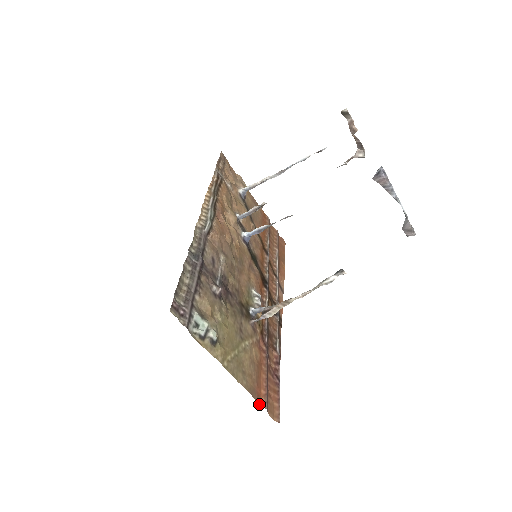
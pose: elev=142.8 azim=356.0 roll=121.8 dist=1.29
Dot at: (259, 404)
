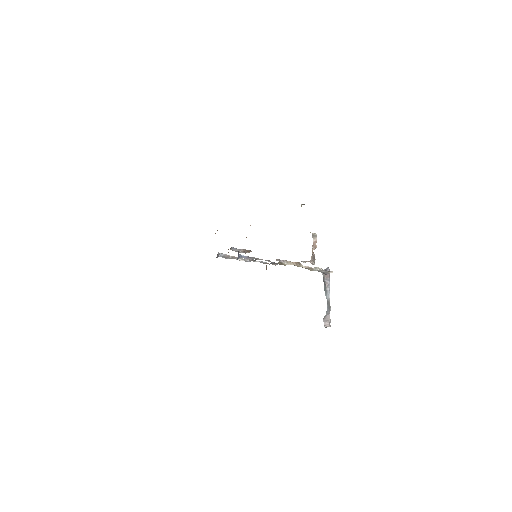
Dot at: occluded
